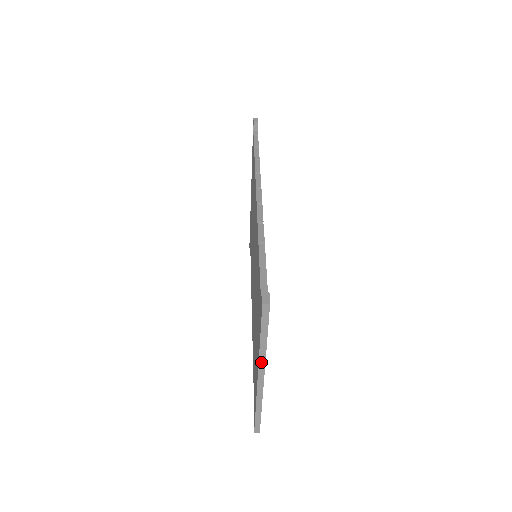
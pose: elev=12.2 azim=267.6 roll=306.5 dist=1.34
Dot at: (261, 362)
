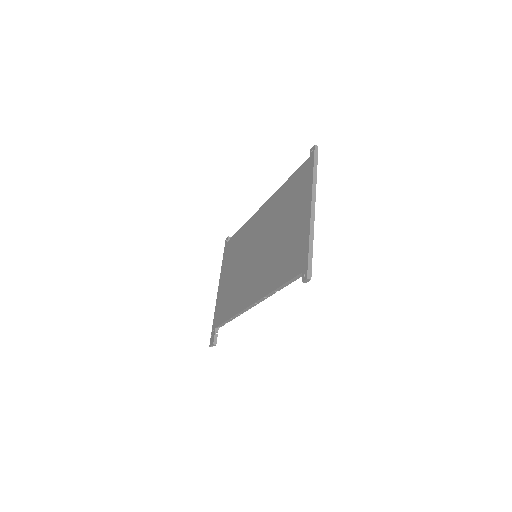
Dot at: (313, 191)
